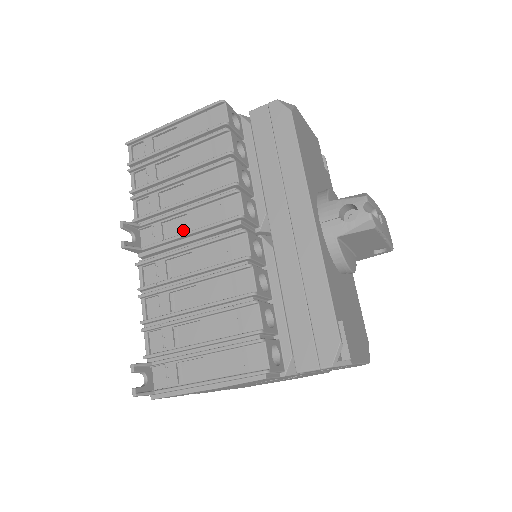
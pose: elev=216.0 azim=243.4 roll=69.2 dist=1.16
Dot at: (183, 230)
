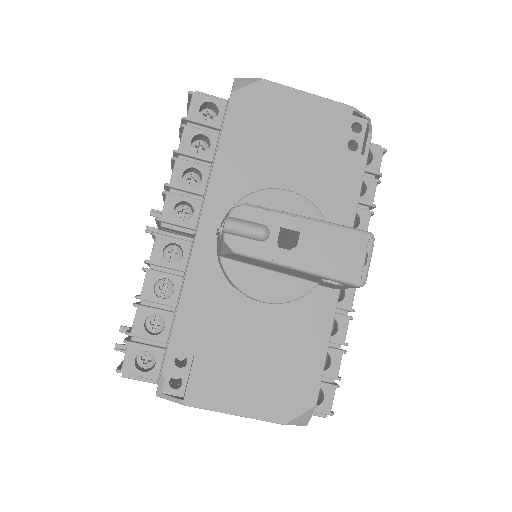
Dot at: occluded
